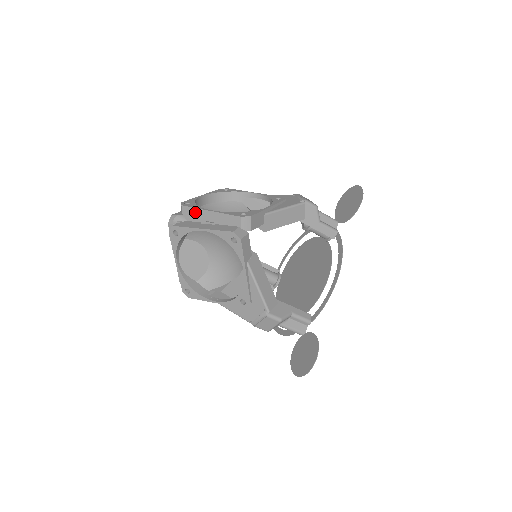
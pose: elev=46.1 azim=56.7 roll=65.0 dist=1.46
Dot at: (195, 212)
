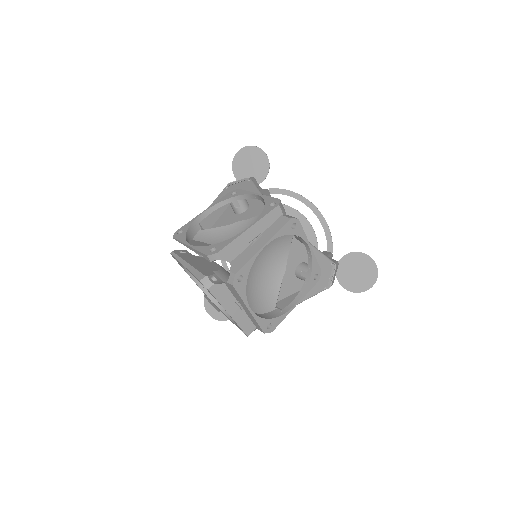
Dot at: (238, 296)
